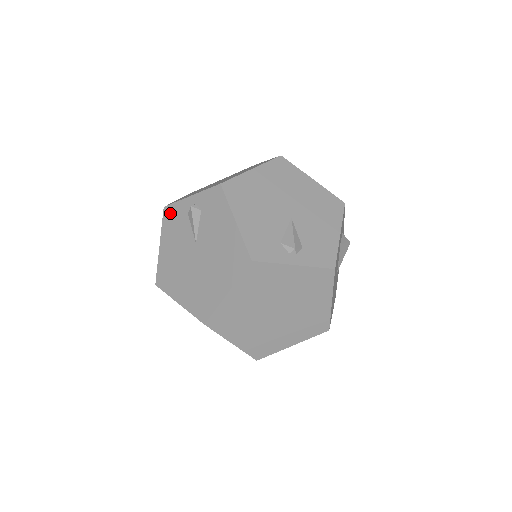
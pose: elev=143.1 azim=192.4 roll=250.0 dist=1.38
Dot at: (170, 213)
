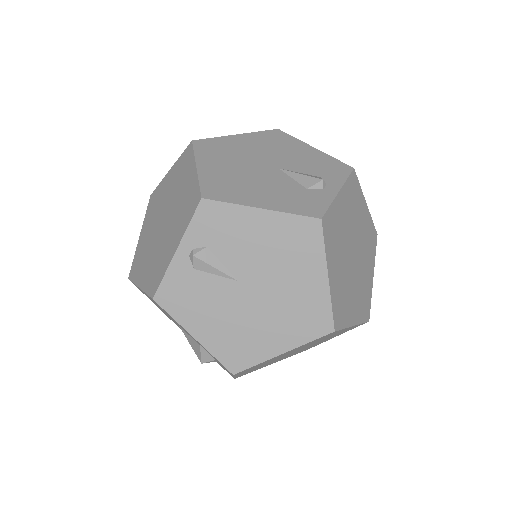
Dot at: (169, 294)
